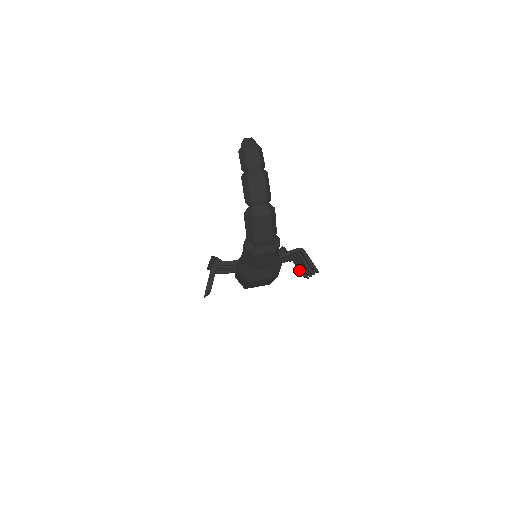
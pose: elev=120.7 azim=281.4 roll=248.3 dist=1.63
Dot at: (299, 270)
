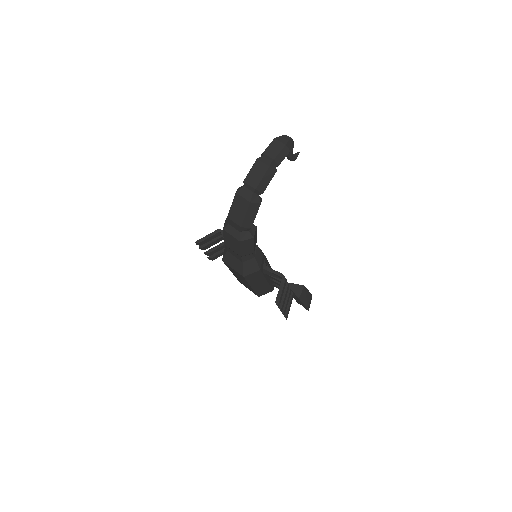
Dot at: (287, 306)
